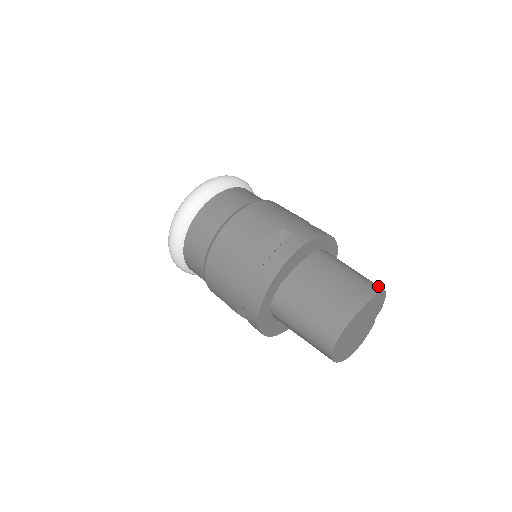
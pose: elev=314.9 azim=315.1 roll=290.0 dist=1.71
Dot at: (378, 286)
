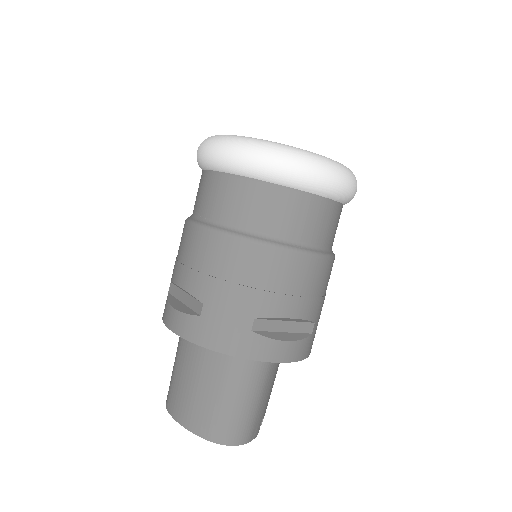
Dot at: (228, 437)
